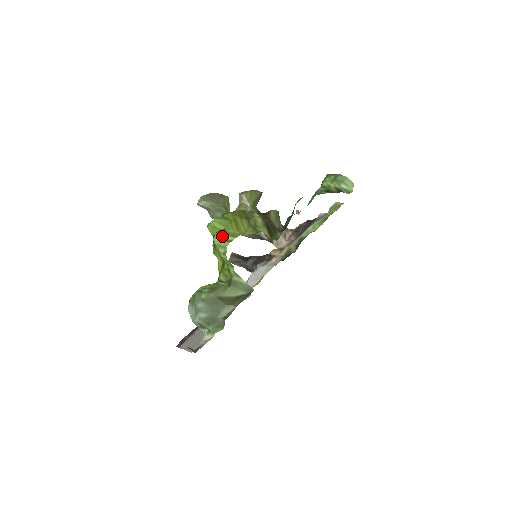
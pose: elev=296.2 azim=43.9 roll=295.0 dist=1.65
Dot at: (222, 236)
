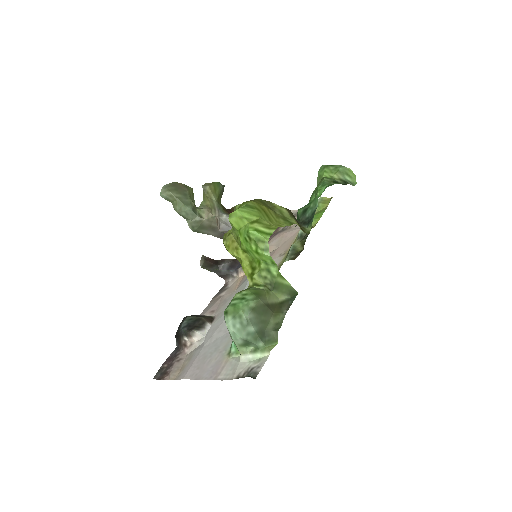
Dot at: (259, 228)
